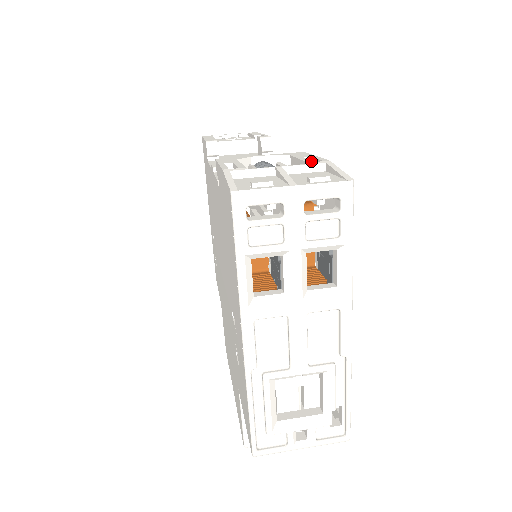
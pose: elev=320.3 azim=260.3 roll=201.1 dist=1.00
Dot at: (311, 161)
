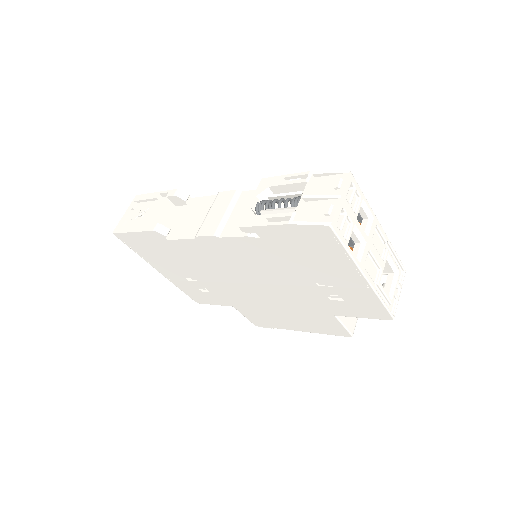
Dot at: (303, 180)
